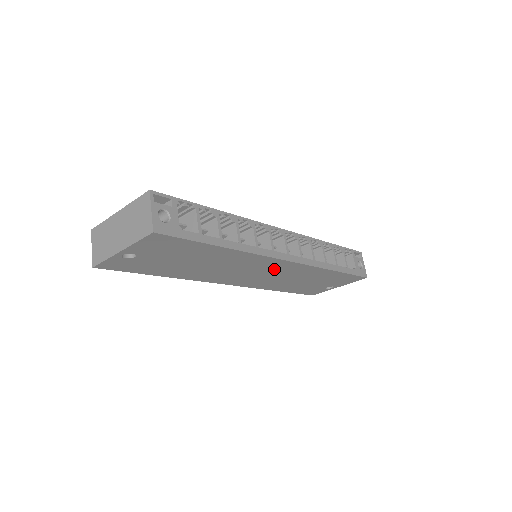
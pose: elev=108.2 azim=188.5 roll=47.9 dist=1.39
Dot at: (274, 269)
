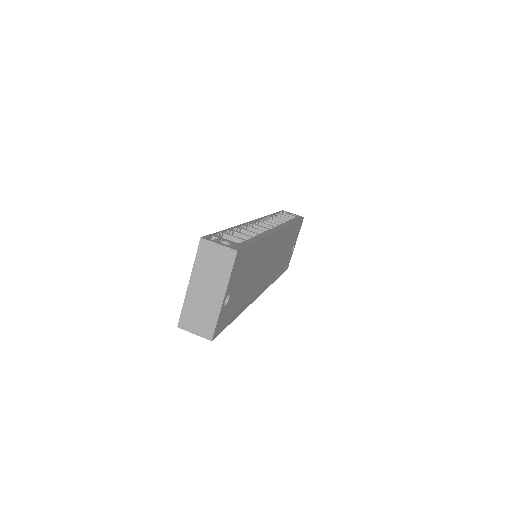
Dot at: (275, 248)
